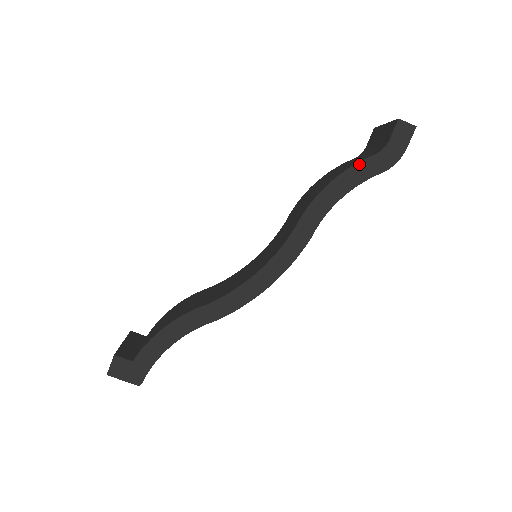
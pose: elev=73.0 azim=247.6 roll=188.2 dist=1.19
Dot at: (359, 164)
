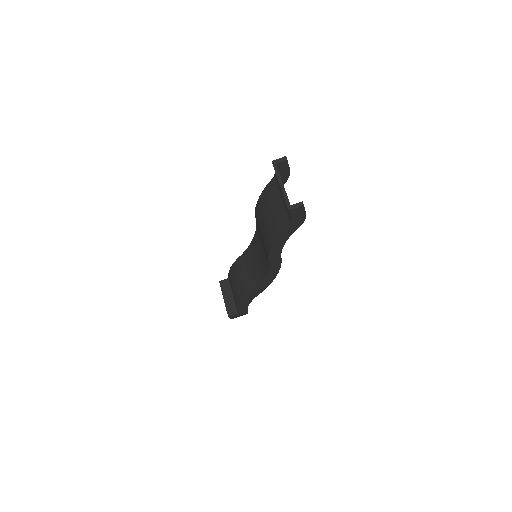
Dot at: (282, 234)
